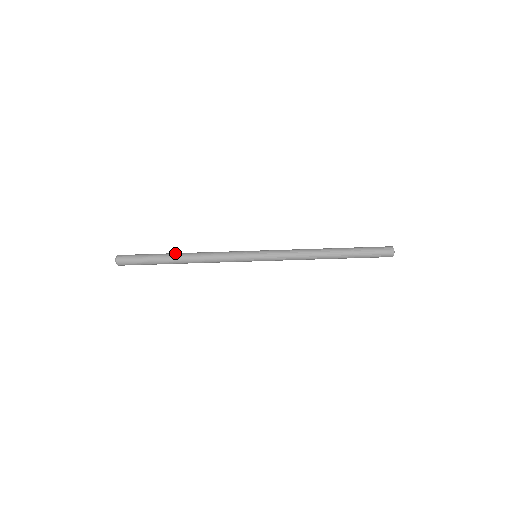
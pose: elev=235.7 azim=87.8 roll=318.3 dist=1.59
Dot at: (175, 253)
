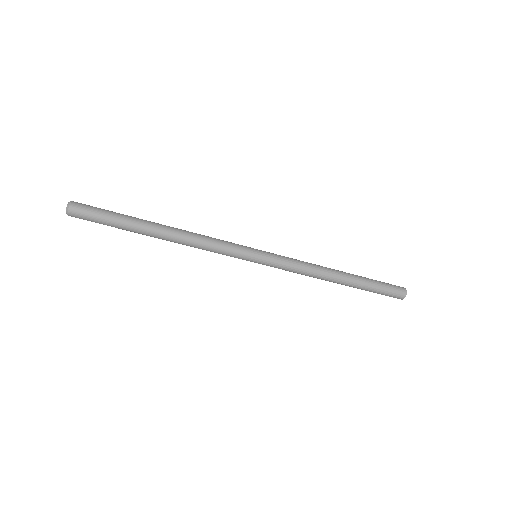
Dot at: (154, 225)
